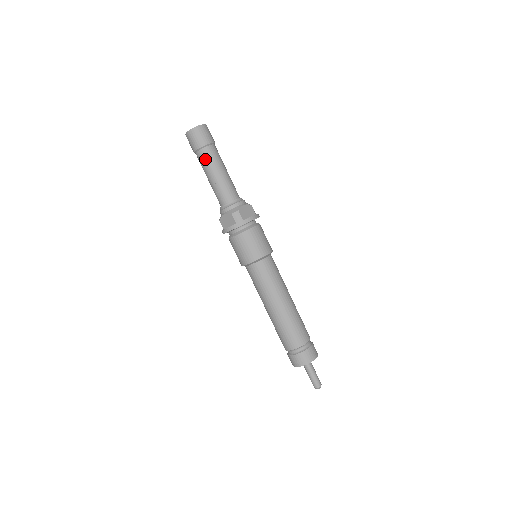
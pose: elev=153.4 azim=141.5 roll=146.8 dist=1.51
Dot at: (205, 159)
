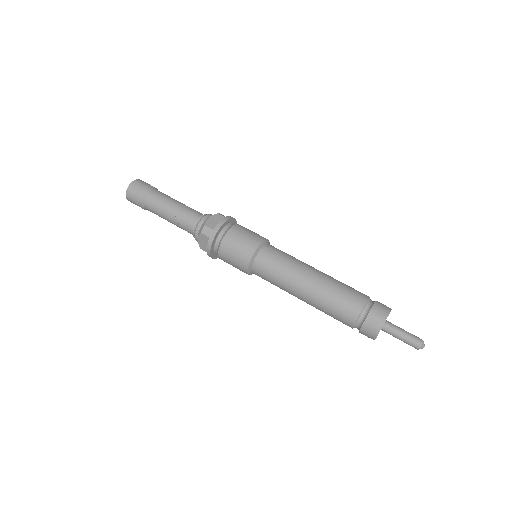
Dot at: (152, 206)
